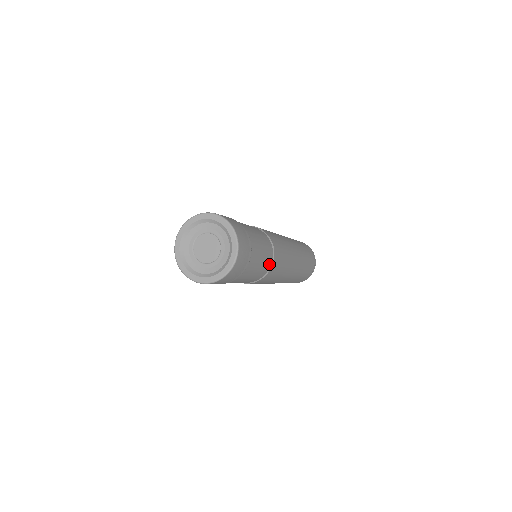
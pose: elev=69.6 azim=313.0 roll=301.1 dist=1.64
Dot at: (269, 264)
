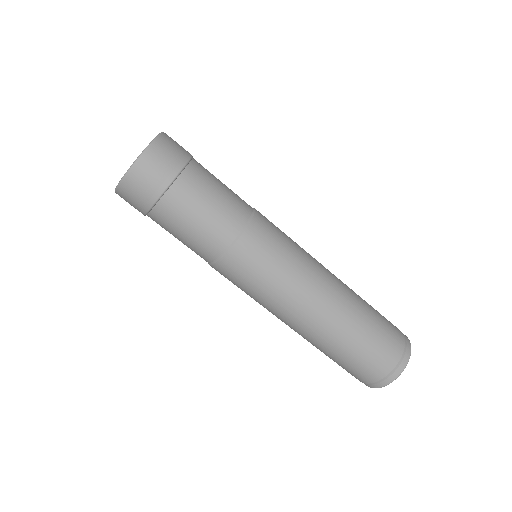
Dot at: (247, 209)
